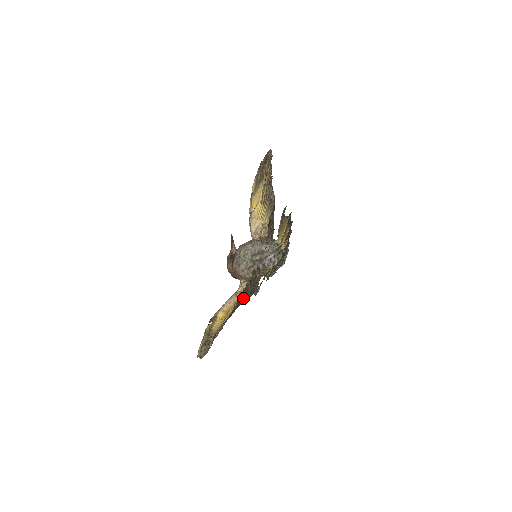
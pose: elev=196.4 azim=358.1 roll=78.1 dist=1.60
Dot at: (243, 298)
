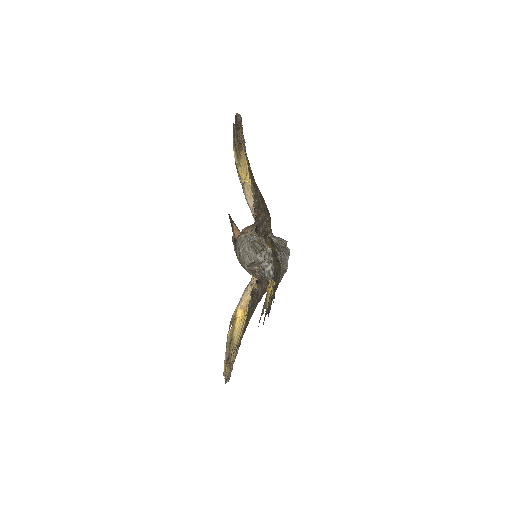
Dot at: (252, 313)
